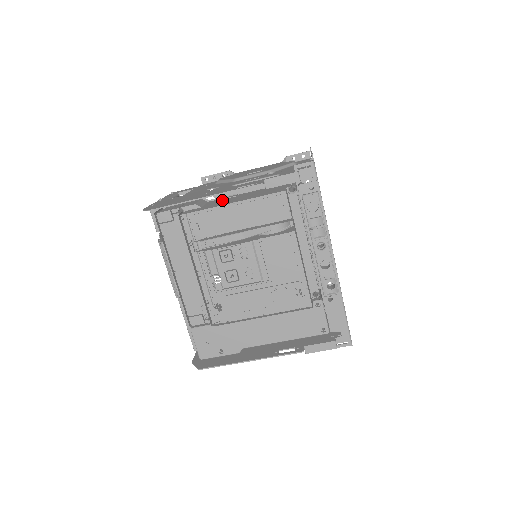
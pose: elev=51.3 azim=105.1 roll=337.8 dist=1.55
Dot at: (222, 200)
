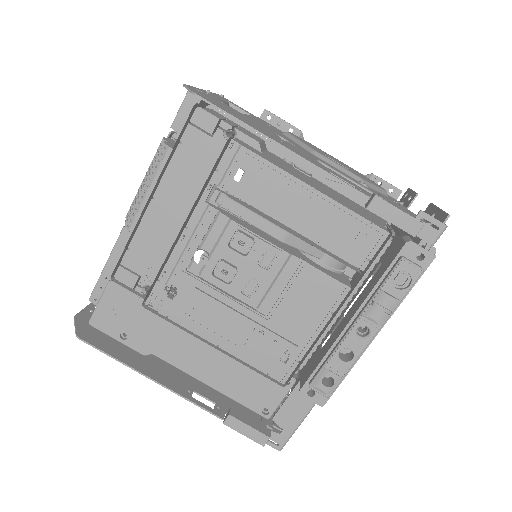
Dot at: (291, 166)
